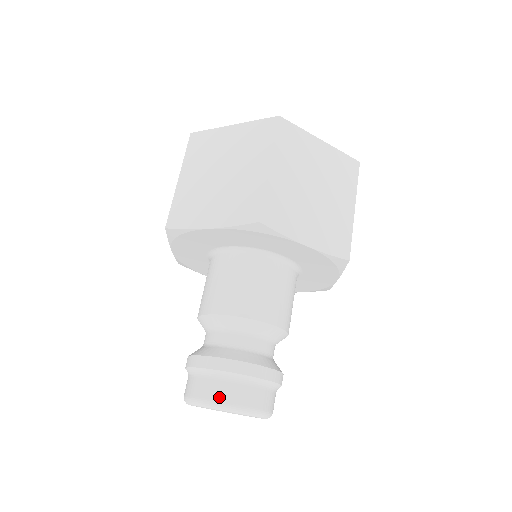
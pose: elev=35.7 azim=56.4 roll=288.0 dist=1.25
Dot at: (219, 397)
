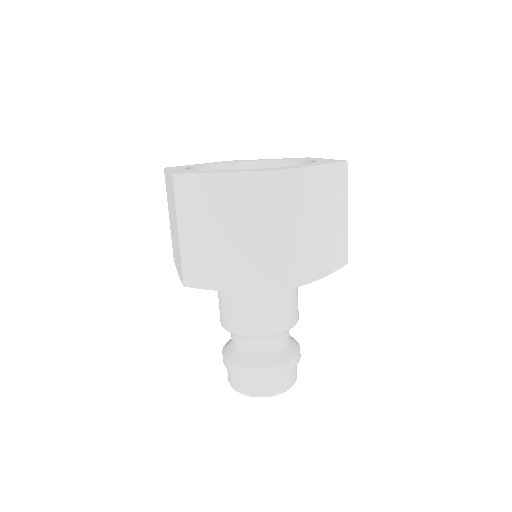
Dot at: (233, 385)
